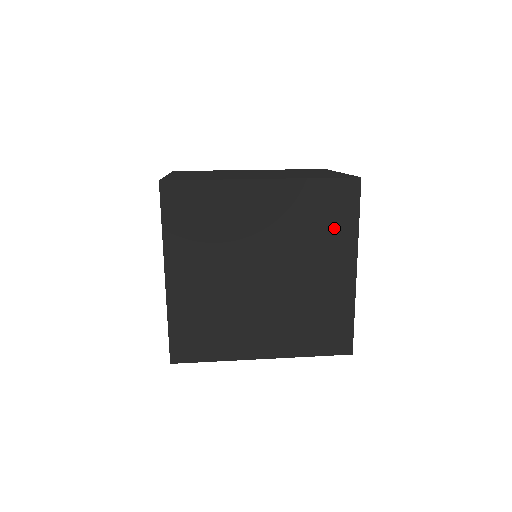
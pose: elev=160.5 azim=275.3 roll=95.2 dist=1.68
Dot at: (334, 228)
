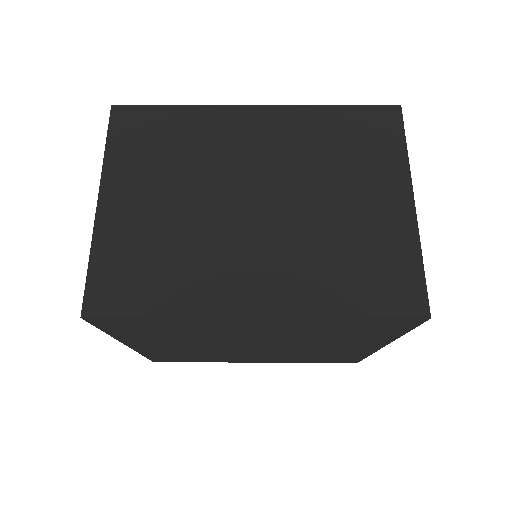
Dot at: (365, 335)
